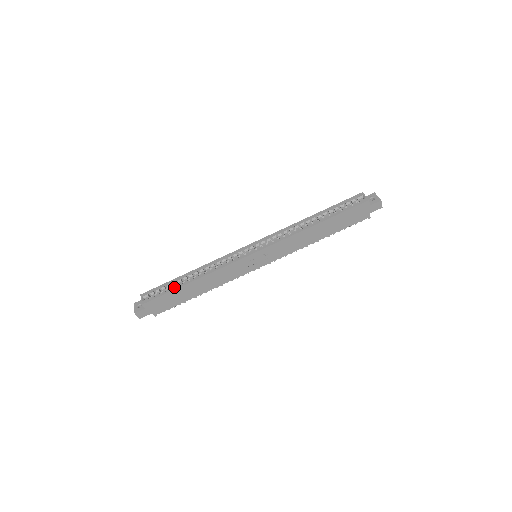
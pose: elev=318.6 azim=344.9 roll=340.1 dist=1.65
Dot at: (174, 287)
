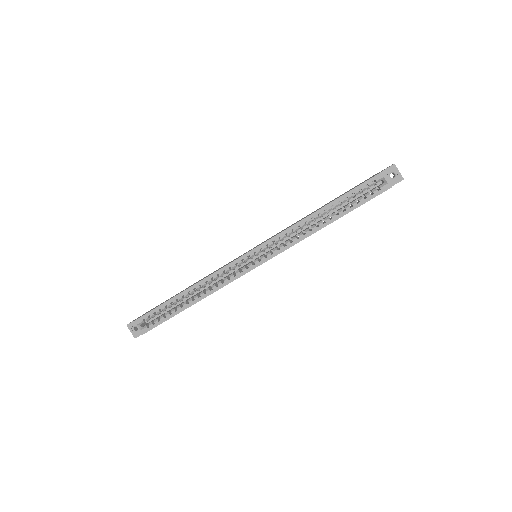
Dot at: (173, 313)
